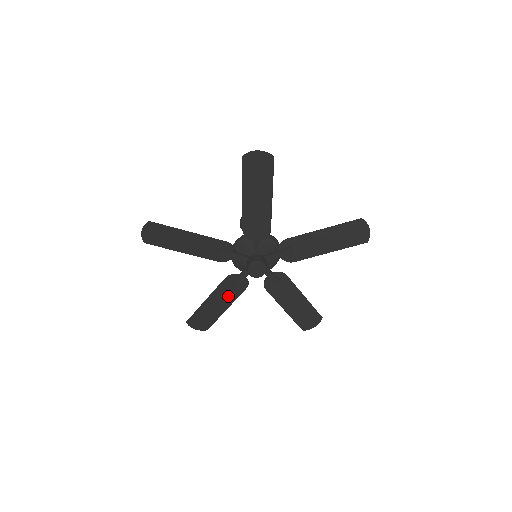
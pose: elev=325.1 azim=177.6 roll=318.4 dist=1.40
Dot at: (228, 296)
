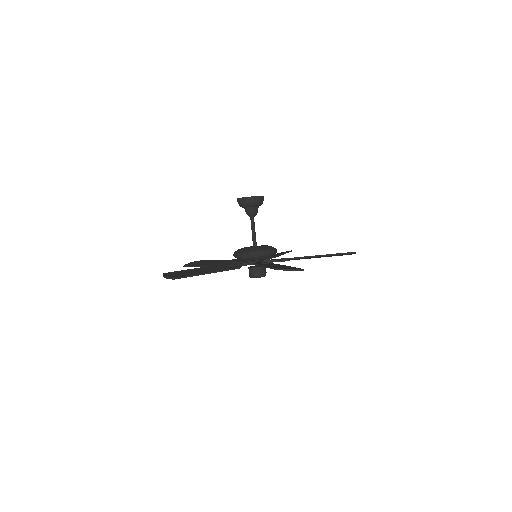
Dot at: occluded
